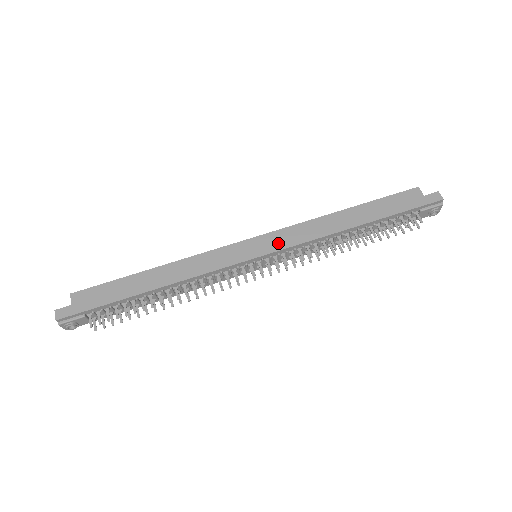
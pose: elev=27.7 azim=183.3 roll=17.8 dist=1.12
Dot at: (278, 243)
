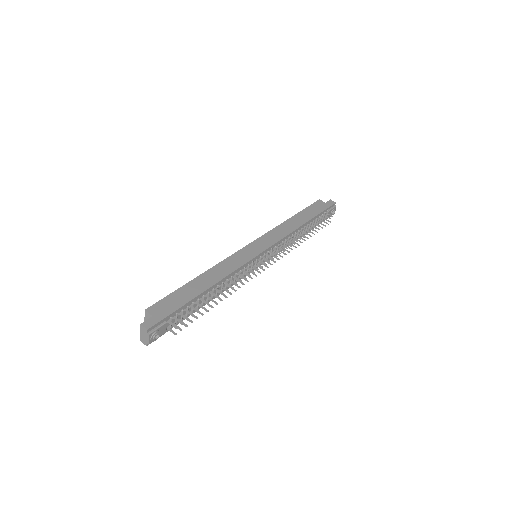
Dot at: (269, 242)
